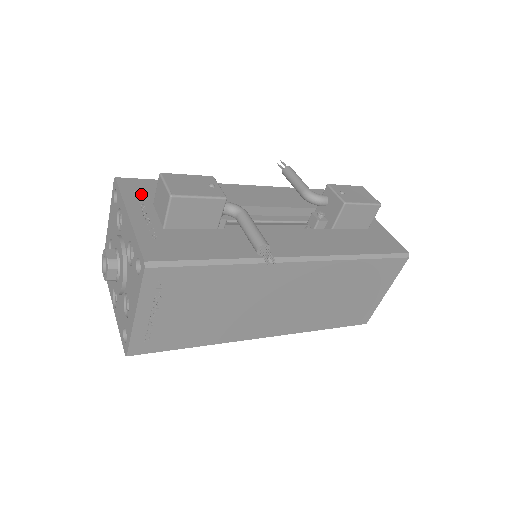
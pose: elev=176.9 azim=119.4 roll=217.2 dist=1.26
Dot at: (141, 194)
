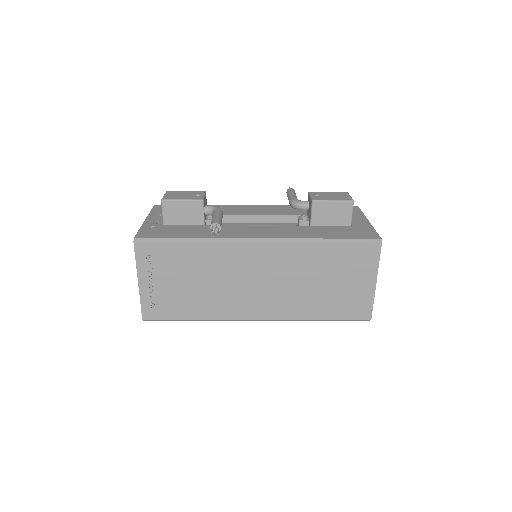
Dot at: occluded
